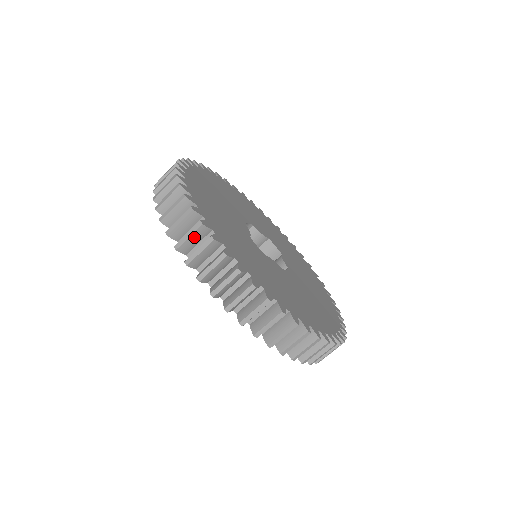
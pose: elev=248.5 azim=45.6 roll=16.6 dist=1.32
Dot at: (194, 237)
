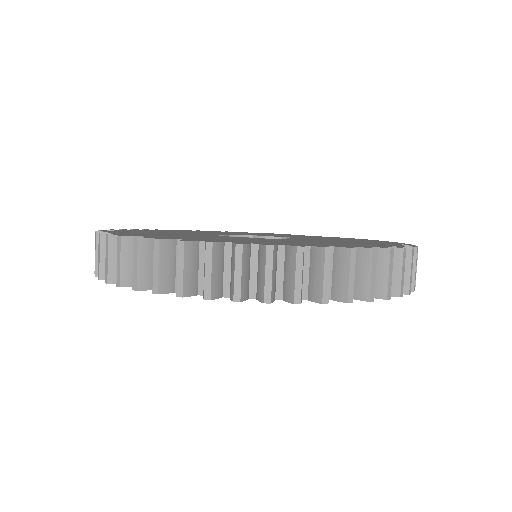
Dot at: occluded
